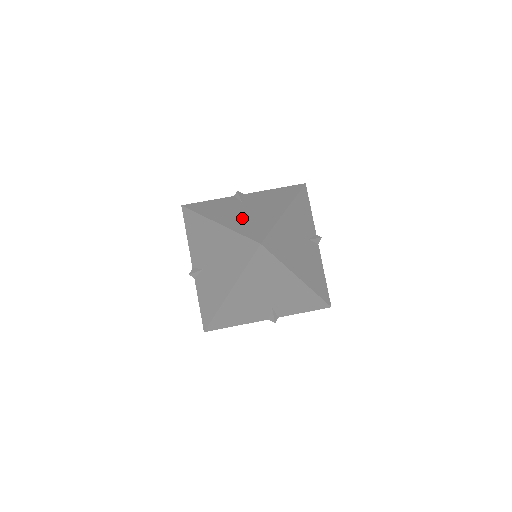
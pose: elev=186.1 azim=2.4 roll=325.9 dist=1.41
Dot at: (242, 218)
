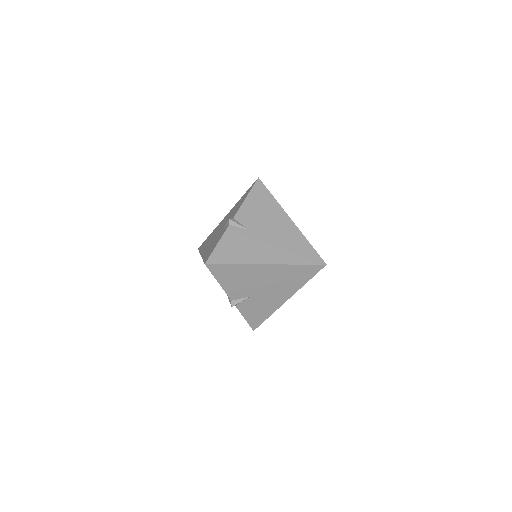
Dot at: occluded
